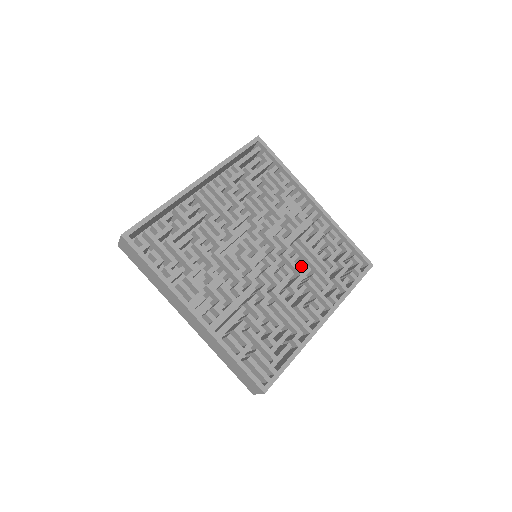
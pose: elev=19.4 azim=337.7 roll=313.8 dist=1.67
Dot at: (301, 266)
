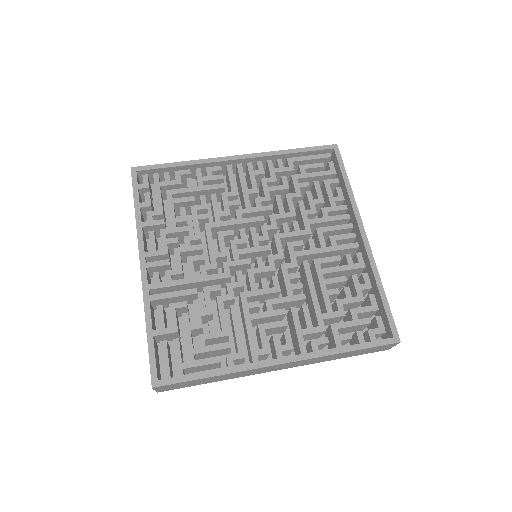
Dot at: (295, 288)
